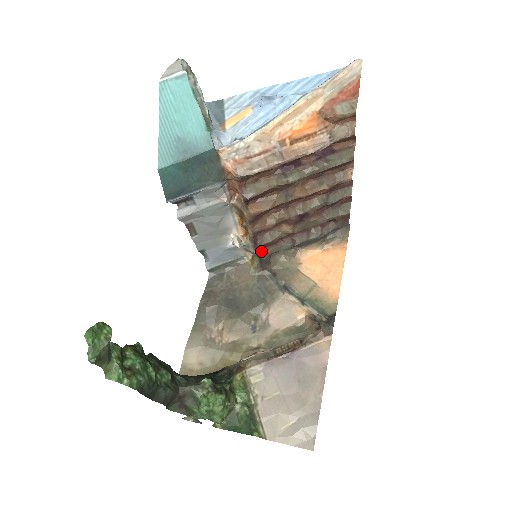
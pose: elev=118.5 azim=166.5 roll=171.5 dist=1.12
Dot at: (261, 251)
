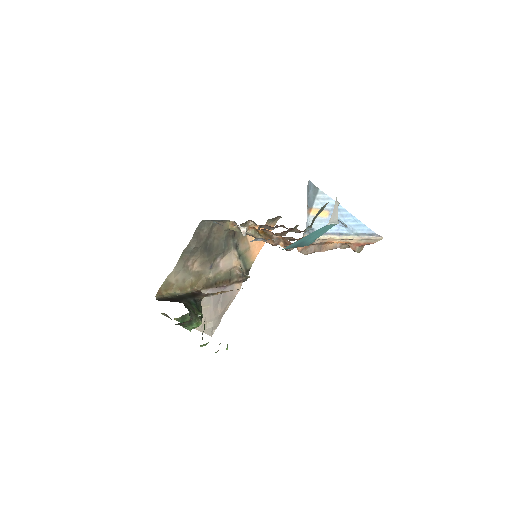
Dot at: occluded
